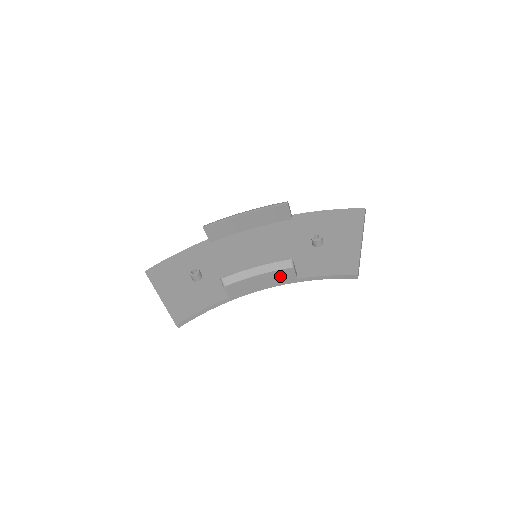
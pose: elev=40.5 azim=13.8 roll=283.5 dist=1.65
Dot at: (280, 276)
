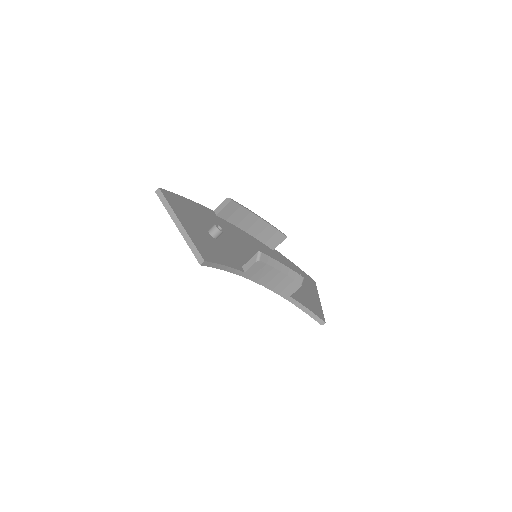
Dot at: (286, 285)
